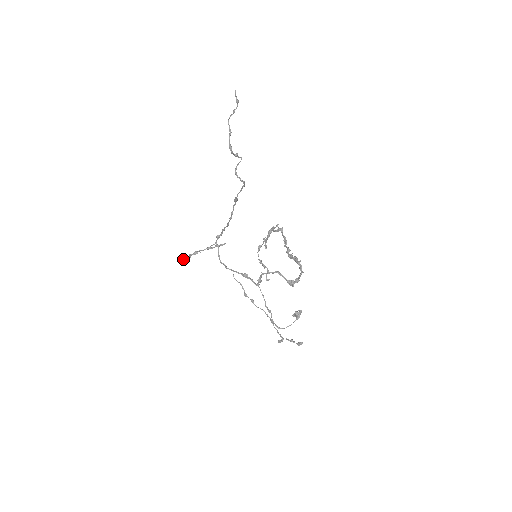
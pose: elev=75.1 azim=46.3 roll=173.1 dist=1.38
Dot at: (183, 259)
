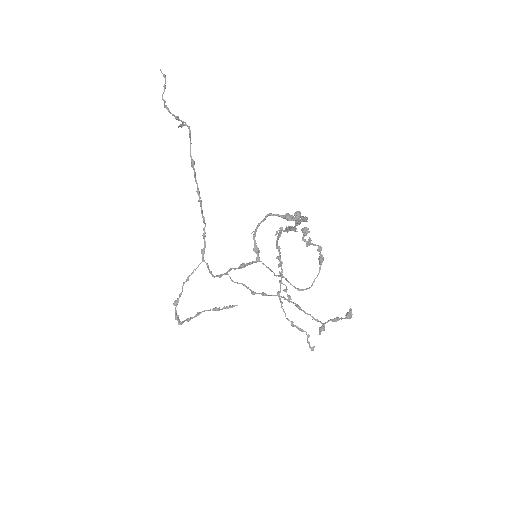
Dot at: (175, 309)
